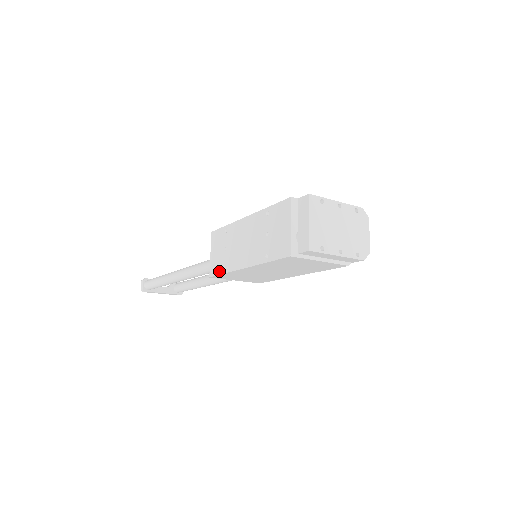
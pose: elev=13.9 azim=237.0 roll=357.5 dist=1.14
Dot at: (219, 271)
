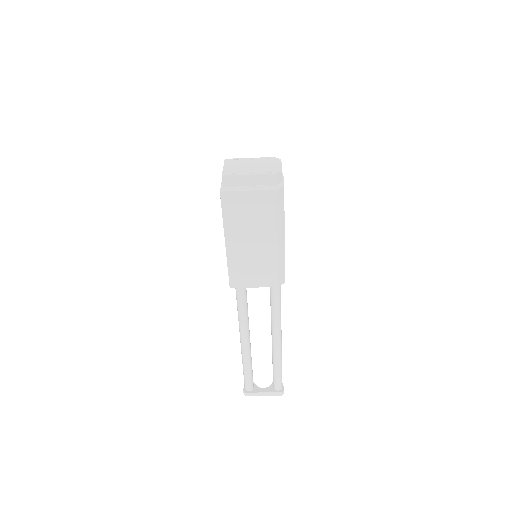
Dot at: (228, 273)
